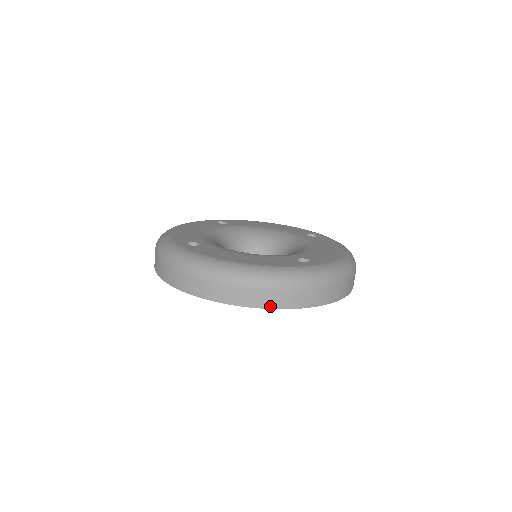
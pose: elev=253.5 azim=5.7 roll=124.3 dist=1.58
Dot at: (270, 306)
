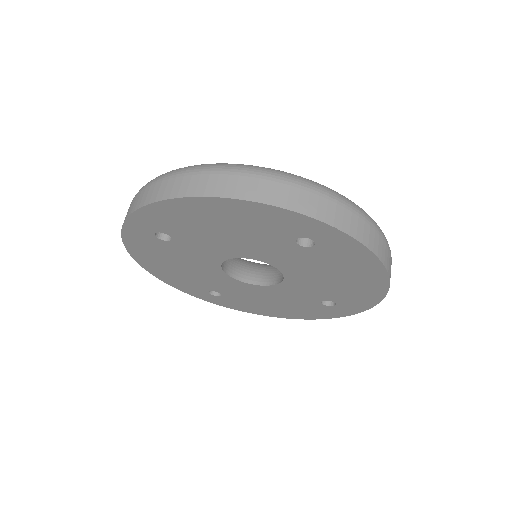
Dot at: (256, 198)
